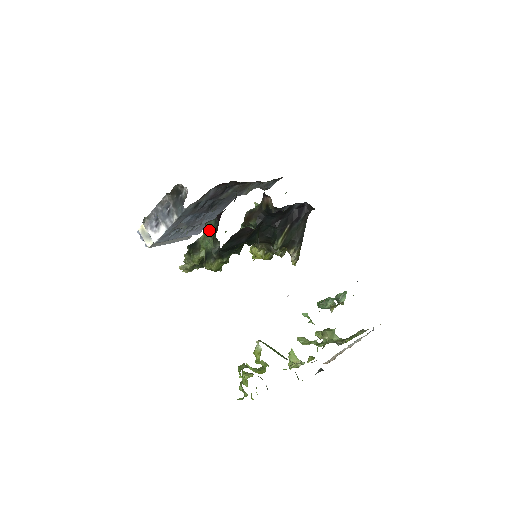
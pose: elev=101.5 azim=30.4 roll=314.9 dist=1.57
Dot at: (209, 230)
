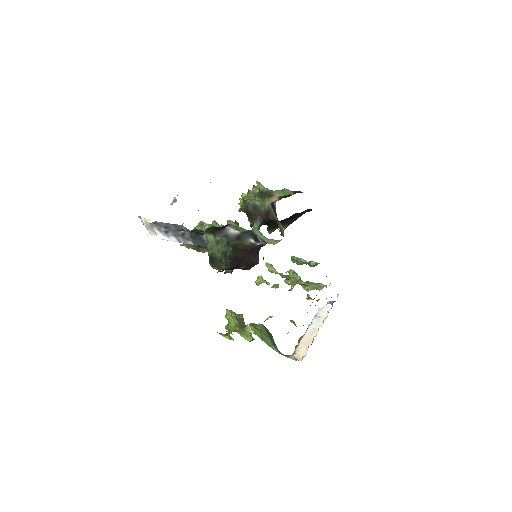
Dot at: (220, 245)
